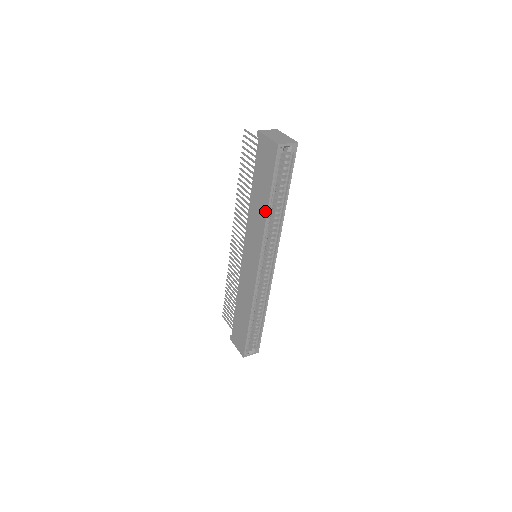
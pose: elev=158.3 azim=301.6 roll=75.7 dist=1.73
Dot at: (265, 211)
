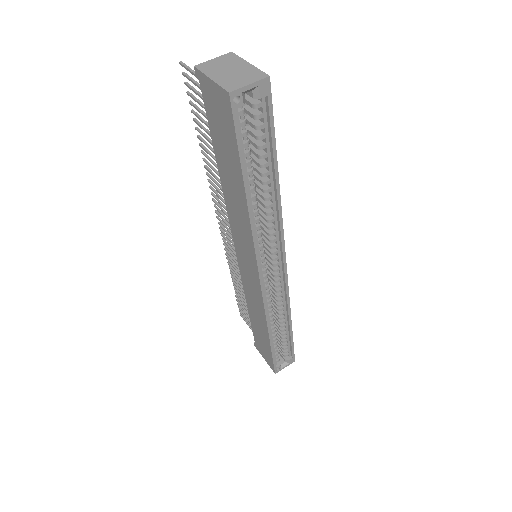
Dot at: (244, 204)
